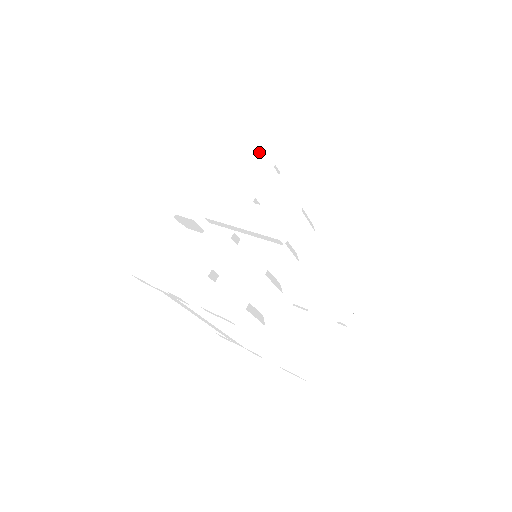
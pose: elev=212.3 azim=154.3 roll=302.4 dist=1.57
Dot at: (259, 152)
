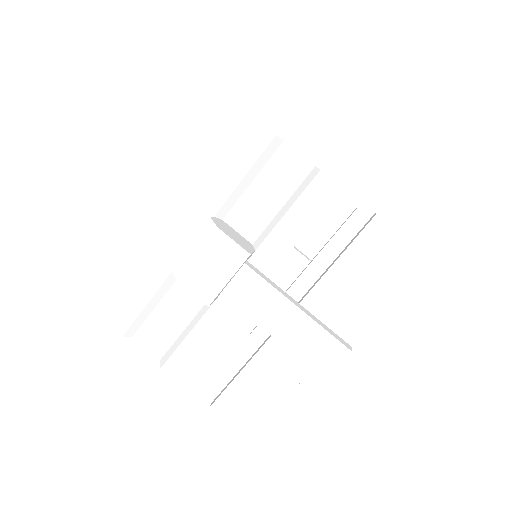
Dot at: (314, 197)
